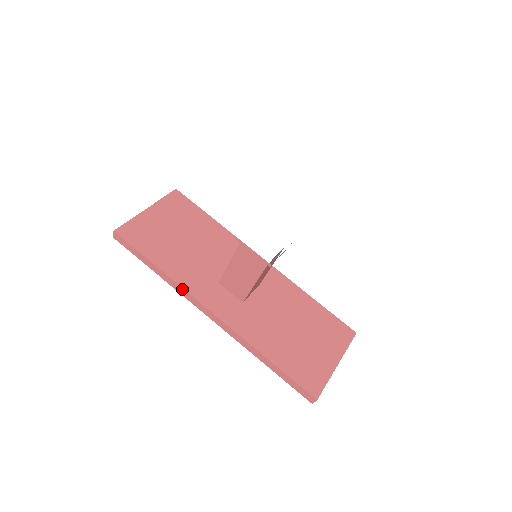
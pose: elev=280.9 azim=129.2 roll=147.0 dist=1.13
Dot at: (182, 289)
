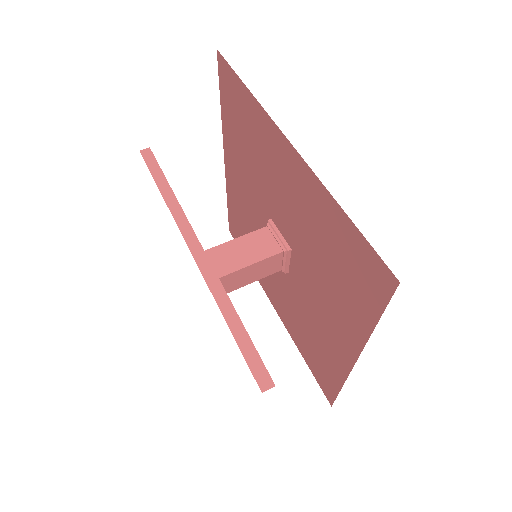
Dot at: (183, 214)
